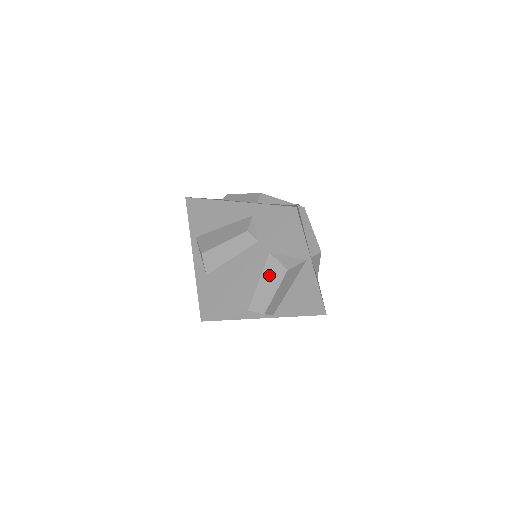
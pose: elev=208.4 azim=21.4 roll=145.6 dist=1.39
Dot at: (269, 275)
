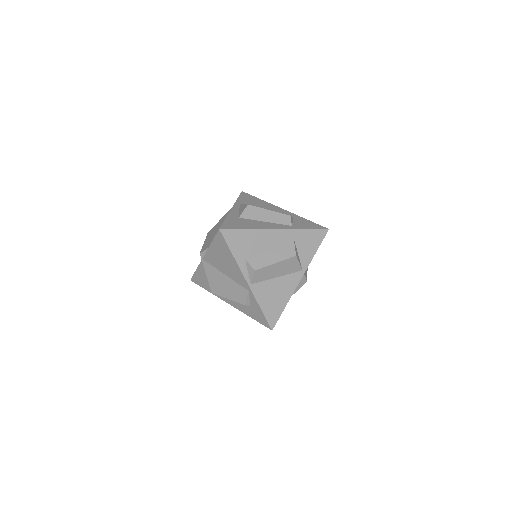
Dot at: (281, 249)
